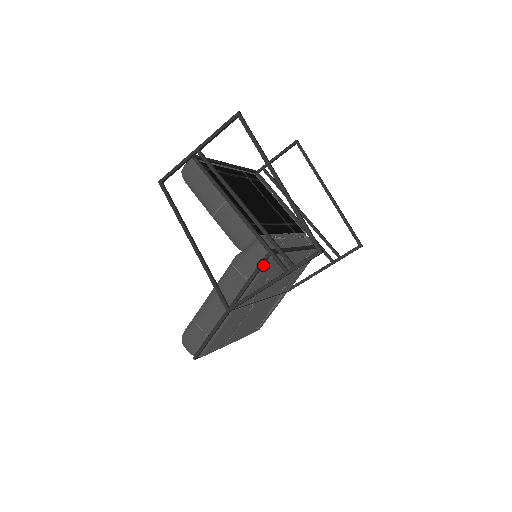
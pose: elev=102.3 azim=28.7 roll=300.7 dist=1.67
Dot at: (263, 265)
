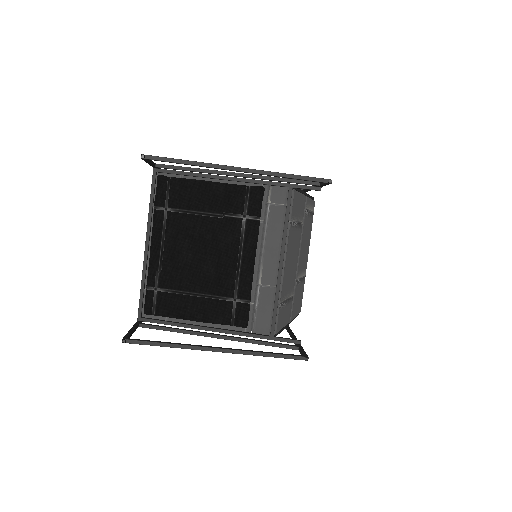
Dot at: (276, 334)
